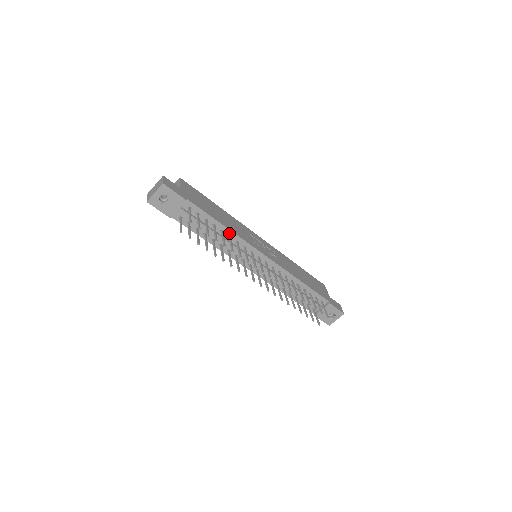
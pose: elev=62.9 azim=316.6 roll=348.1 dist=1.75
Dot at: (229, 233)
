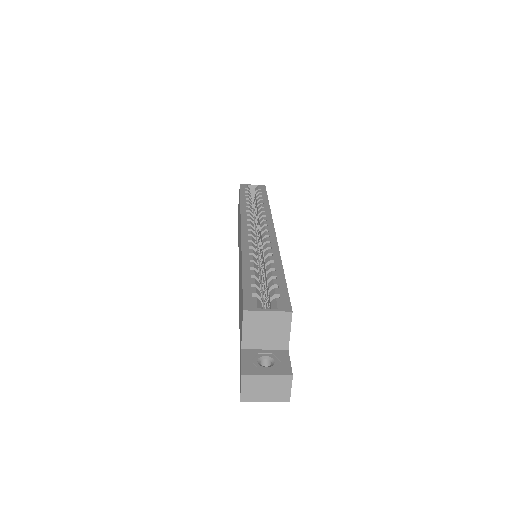
Dot at: occluded
